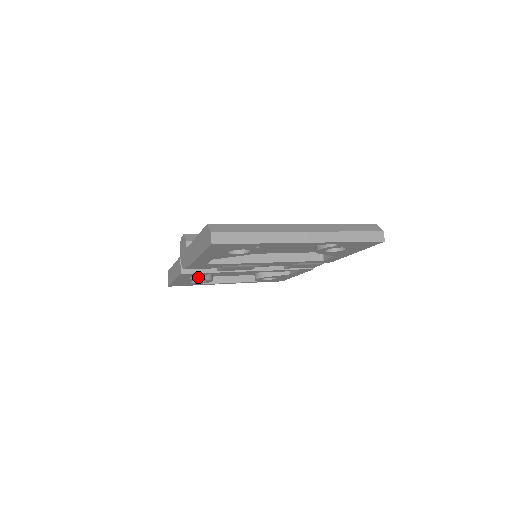
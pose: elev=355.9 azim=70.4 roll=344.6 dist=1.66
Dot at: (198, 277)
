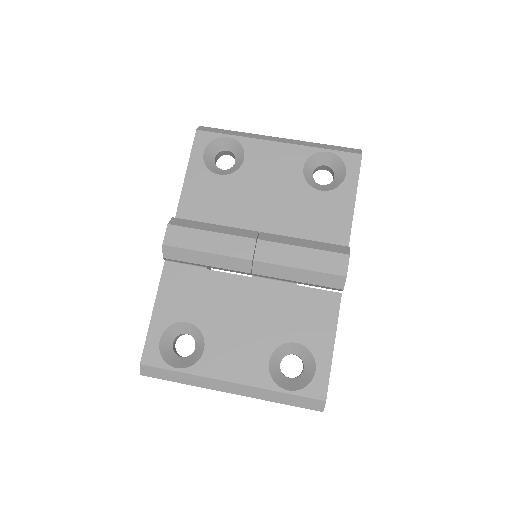
Dot at: occluded
